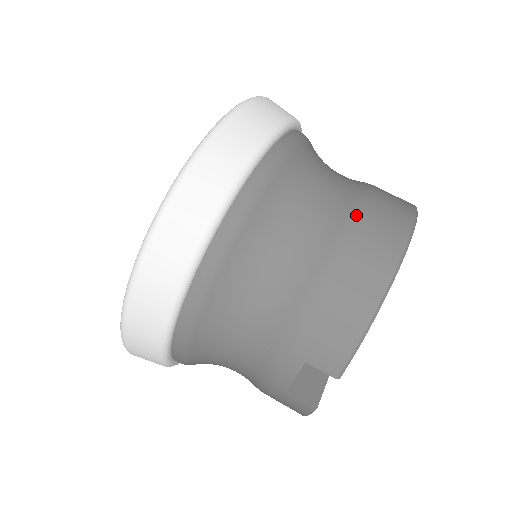
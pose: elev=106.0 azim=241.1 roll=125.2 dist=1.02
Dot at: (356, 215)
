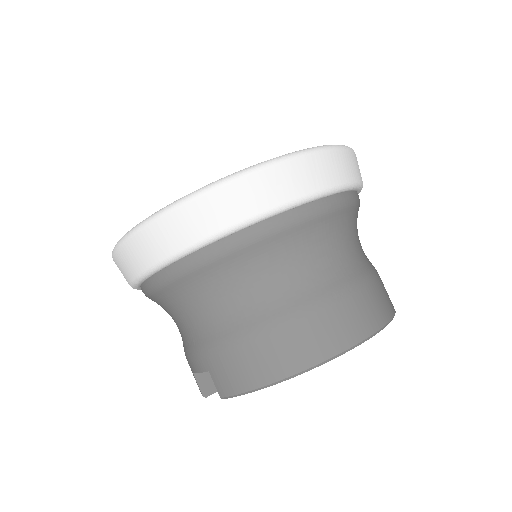
Dot at: (319, 305)
